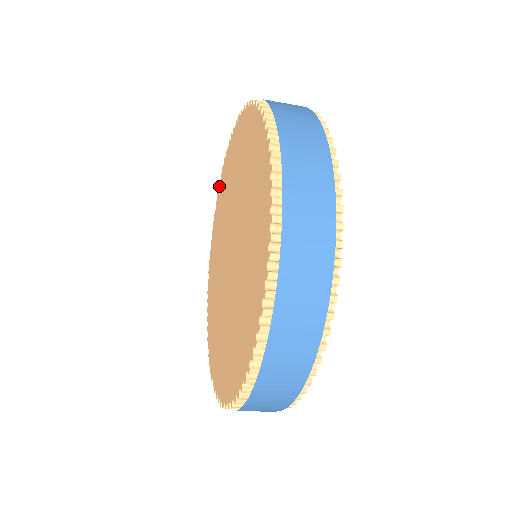
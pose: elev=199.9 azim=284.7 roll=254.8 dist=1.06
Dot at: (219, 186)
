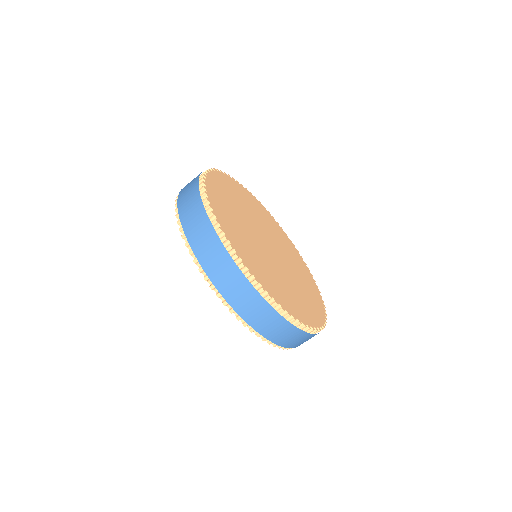
Dot at: occluded
